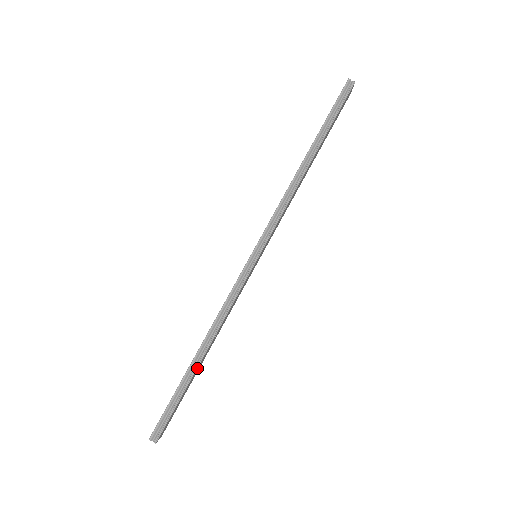
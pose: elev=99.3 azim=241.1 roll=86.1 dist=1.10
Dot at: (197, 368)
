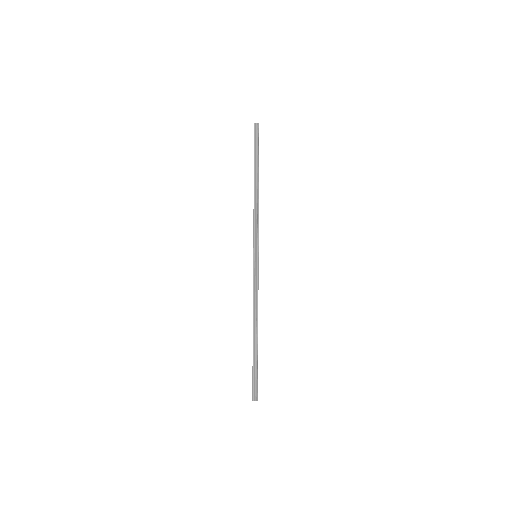
Dot at: occluded
